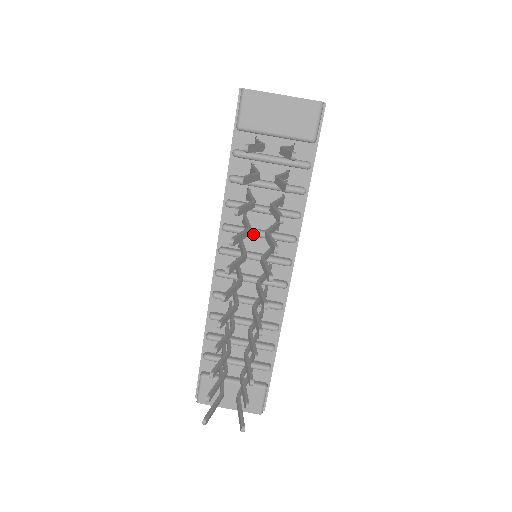
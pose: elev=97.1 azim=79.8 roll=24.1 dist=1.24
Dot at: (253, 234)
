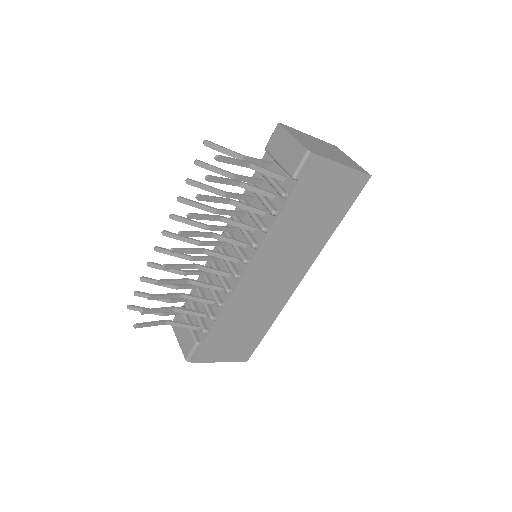
Dot at: occluded
